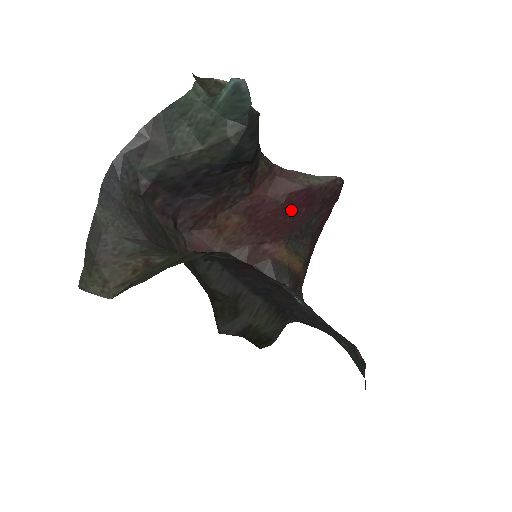
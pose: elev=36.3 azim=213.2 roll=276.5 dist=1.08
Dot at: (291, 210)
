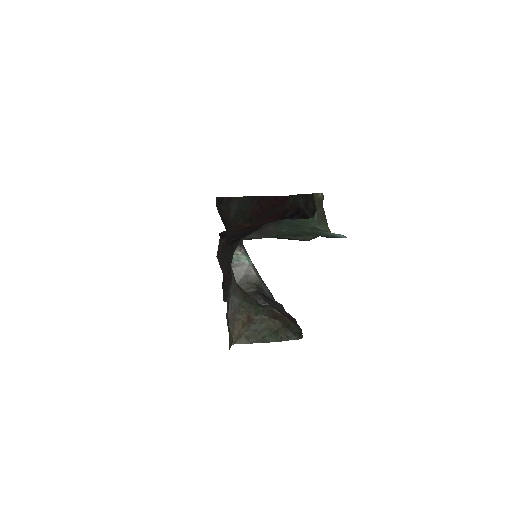
Dot at: occluded
